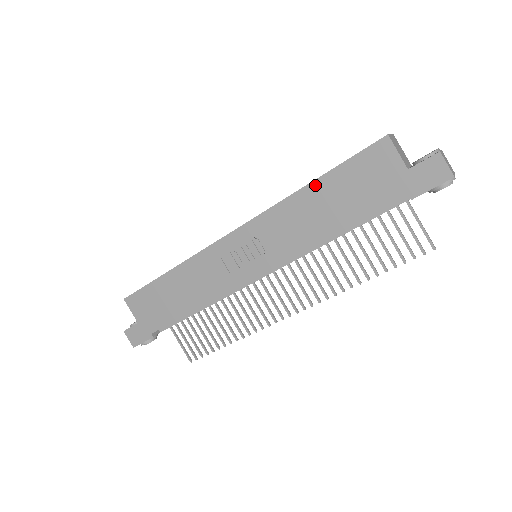
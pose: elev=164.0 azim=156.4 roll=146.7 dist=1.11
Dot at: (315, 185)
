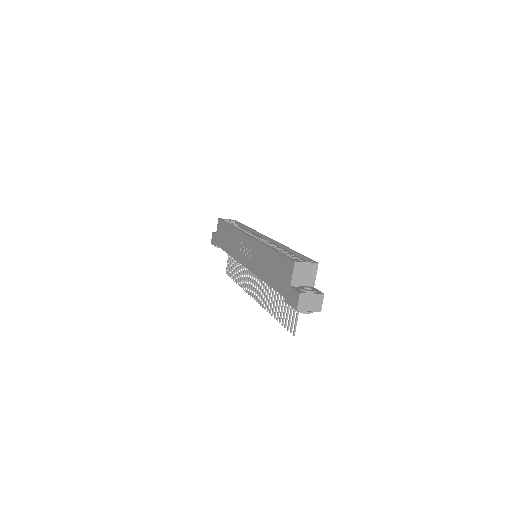
Dot at: (271, 251)
